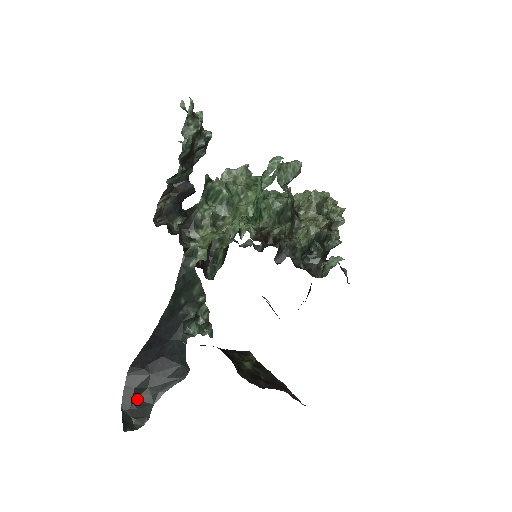
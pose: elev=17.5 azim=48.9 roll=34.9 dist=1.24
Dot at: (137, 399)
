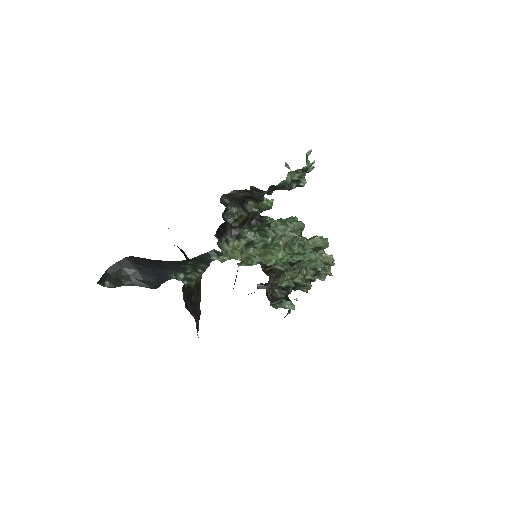
Dot at: (119, 275)
